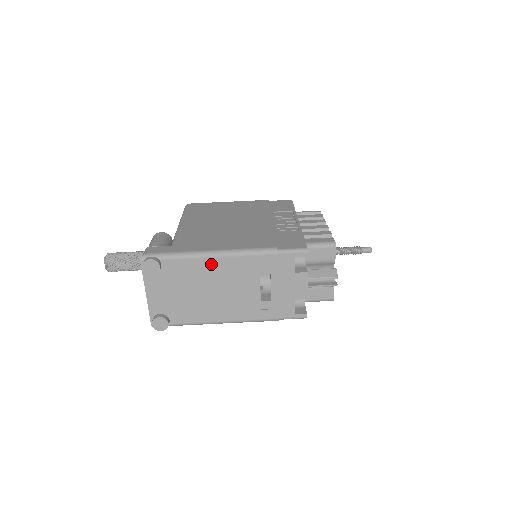
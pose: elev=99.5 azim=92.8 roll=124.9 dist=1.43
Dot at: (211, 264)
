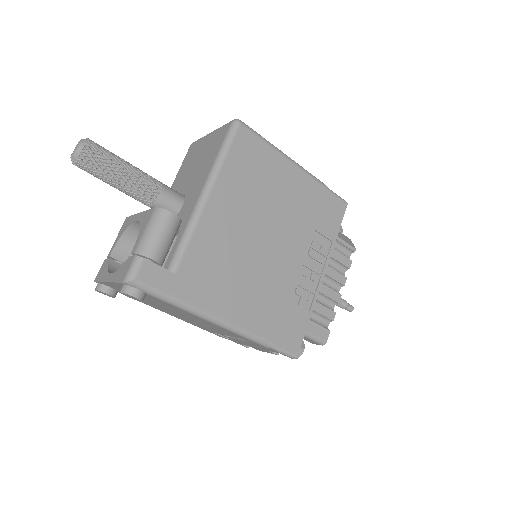
Dot at: (200, 319)
